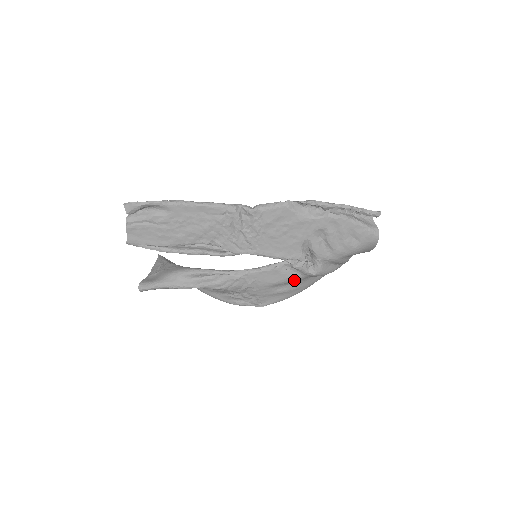
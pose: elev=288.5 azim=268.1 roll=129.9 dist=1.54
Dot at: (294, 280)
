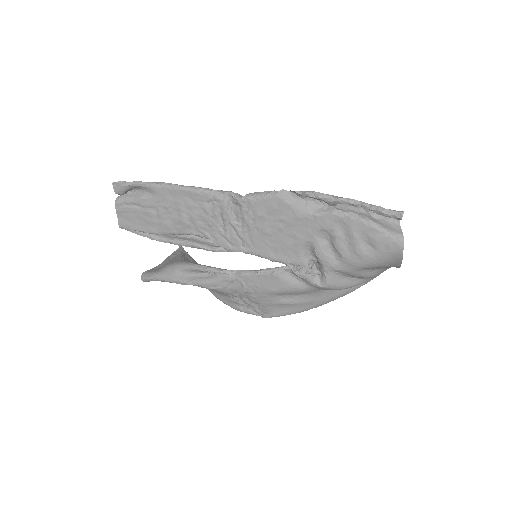
Dot at: (299, 290)
